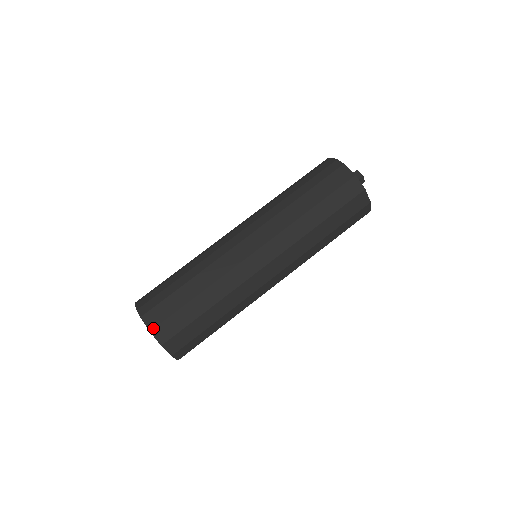
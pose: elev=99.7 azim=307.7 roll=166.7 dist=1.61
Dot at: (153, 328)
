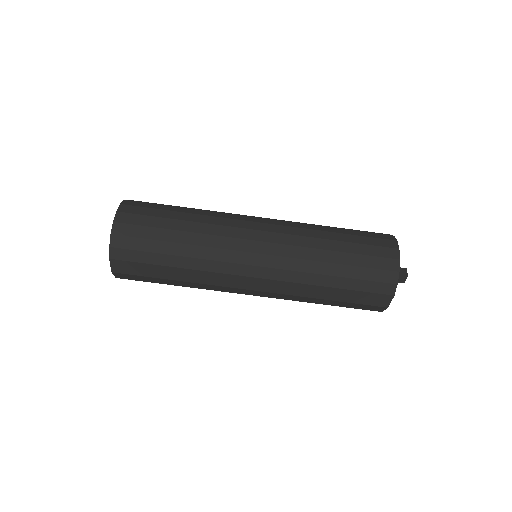
Dot at: (116, 272)
